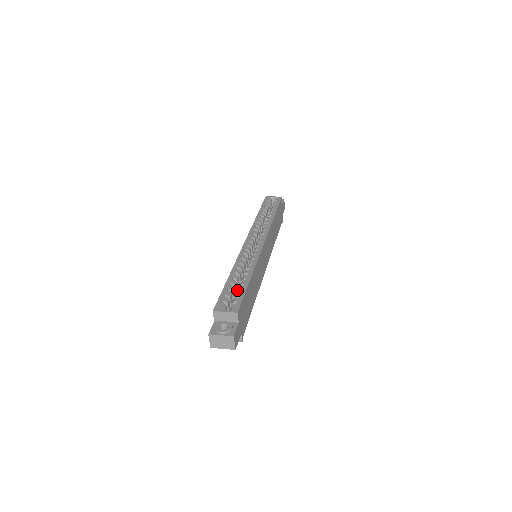
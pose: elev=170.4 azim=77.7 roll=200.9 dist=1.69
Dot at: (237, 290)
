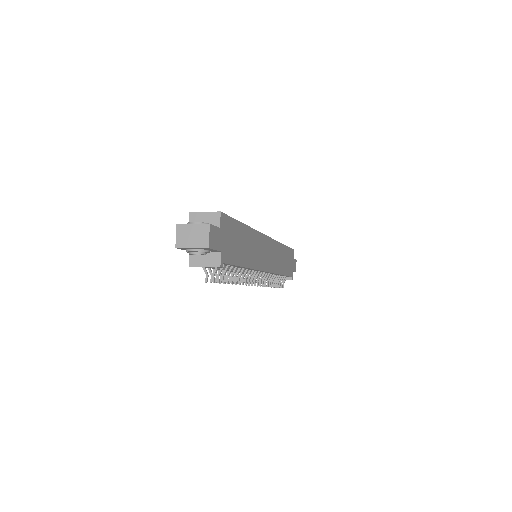
Dot at: occluded
